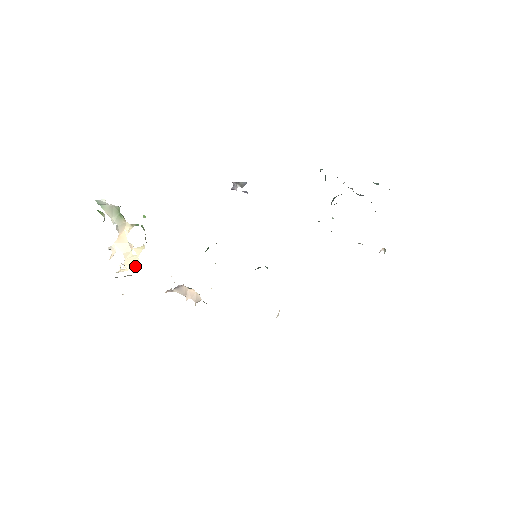
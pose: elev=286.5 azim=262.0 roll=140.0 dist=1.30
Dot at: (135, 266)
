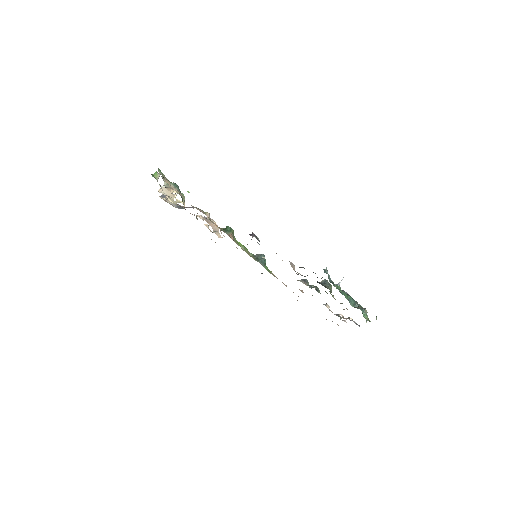
Dot at: (175, 203)
